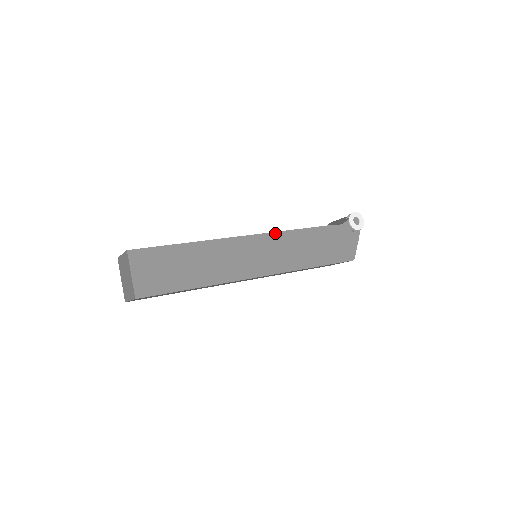
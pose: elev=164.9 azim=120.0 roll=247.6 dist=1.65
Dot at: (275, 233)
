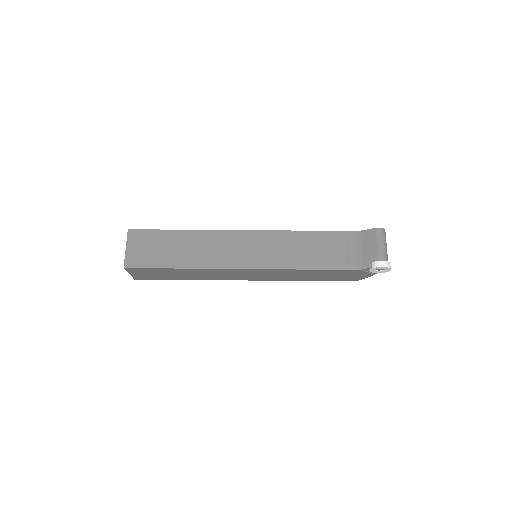
Dot at: (271, 269)
